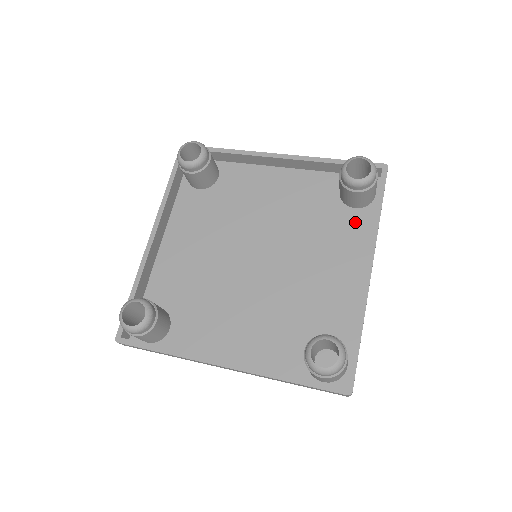
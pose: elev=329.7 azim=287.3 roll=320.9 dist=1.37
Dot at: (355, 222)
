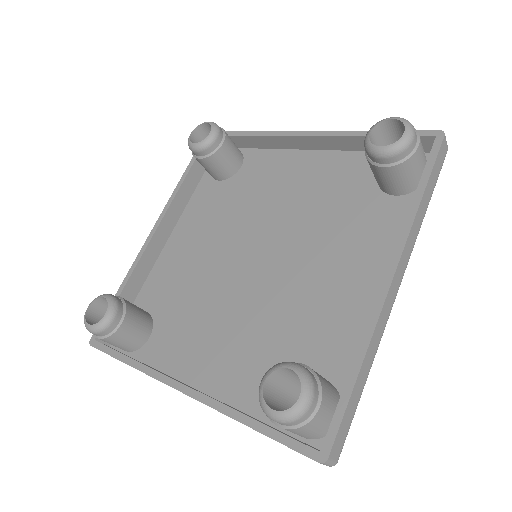
Dot at: (391, 214)
